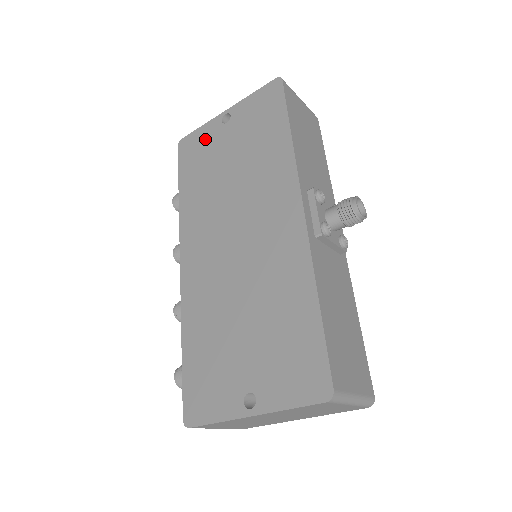
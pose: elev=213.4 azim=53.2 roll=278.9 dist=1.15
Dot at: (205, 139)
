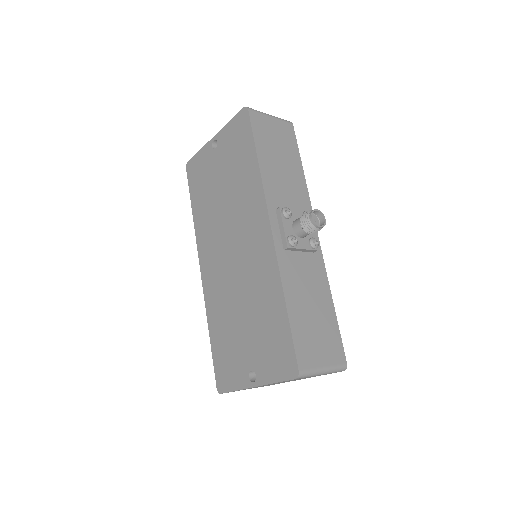
Dot at: (203, 163)
